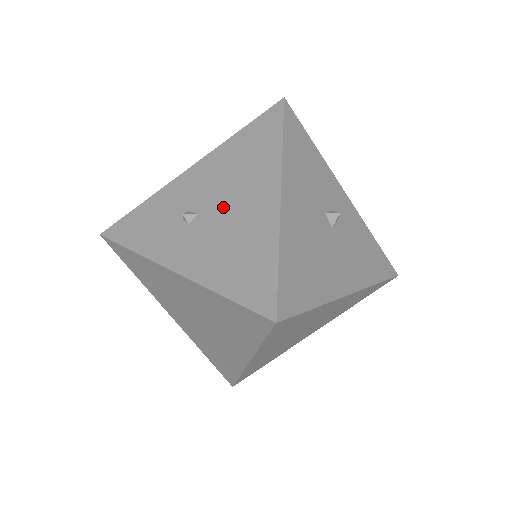
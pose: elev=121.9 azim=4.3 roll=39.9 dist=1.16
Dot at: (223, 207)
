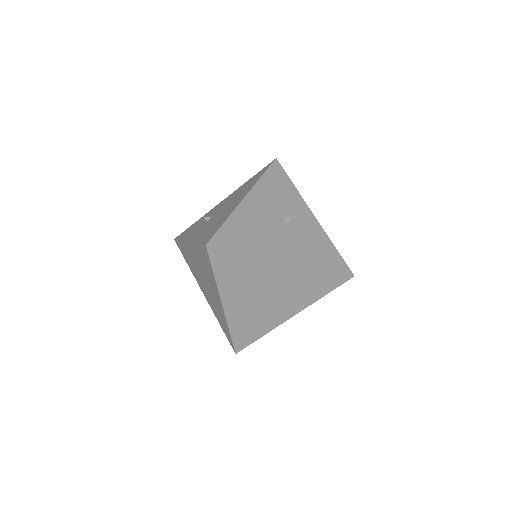
Dot at: (222, 210)
